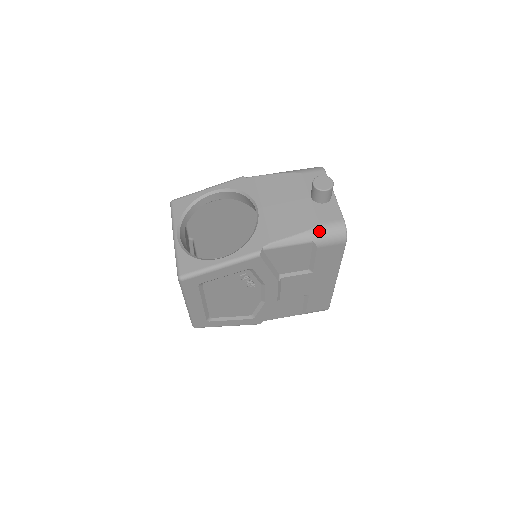
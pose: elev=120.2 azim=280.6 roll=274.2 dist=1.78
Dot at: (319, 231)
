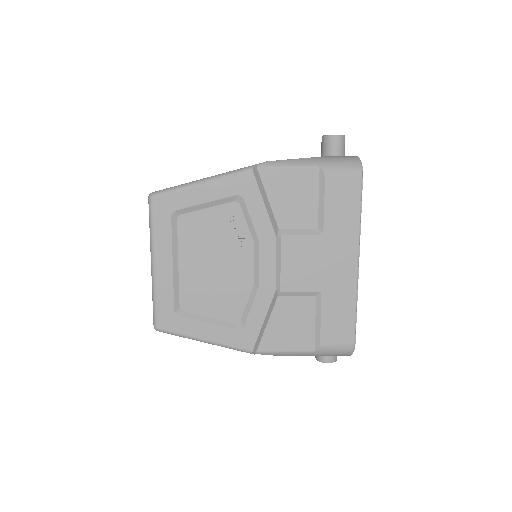
Dot at: (327, 159)
